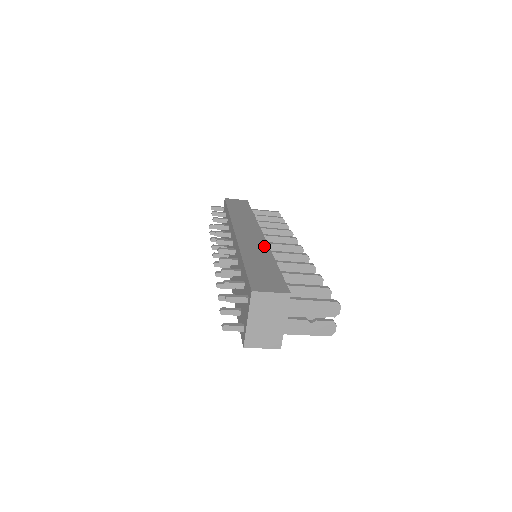
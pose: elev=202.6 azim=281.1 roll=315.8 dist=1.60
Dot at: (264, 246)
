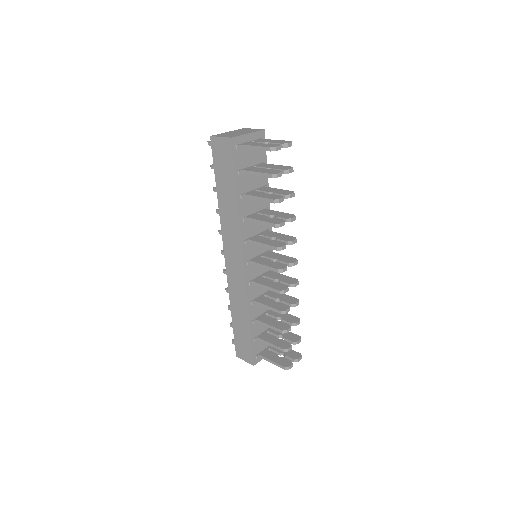
Dot at: (243, 293)
